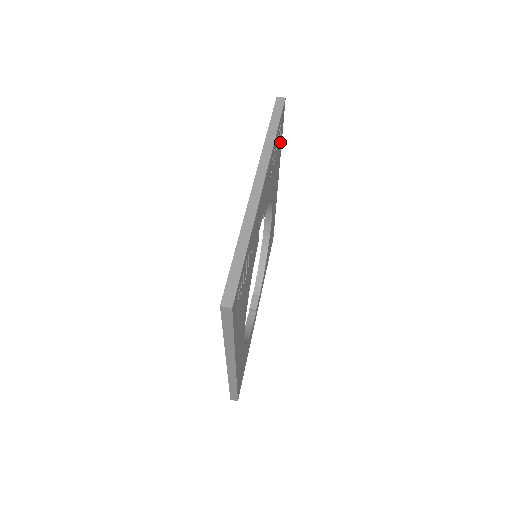
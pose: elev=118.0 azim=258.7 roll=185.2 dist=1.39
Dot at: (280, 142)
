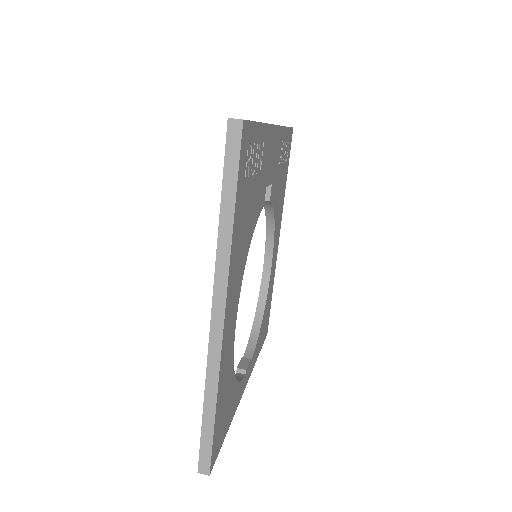
Dot at: (286, 173)
